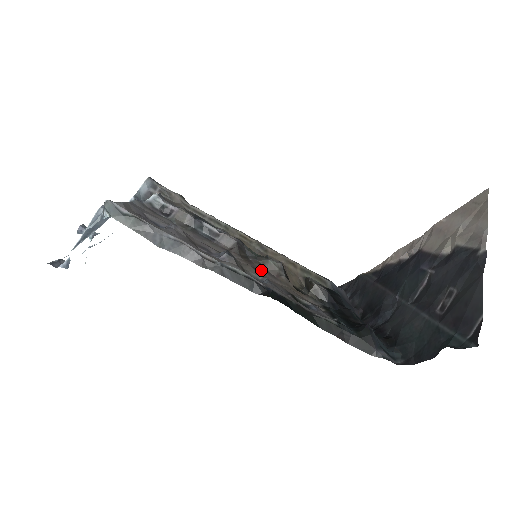
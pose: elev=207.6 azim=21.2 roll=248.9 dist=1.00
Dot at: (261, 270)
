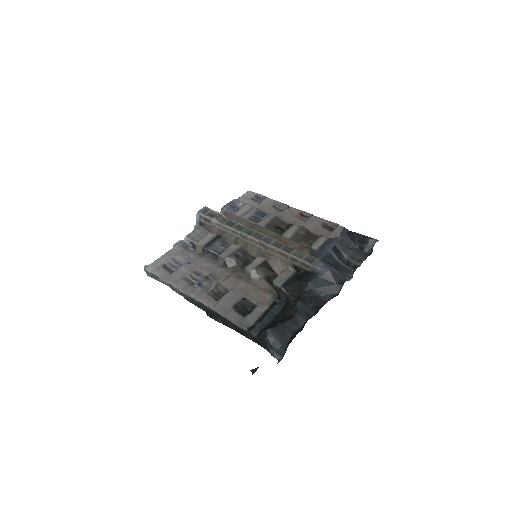
Dot at: (240, 277)
